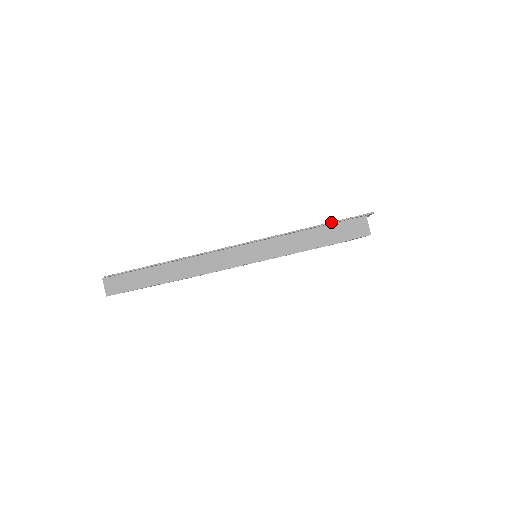
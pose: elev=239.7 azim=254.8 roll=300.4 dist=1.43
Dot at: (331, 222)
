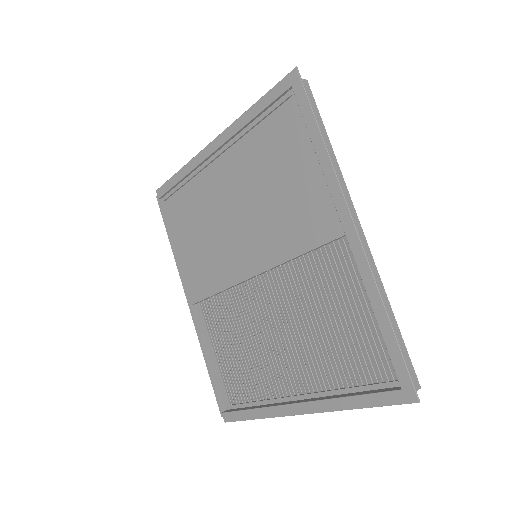
Dot at: occluded
